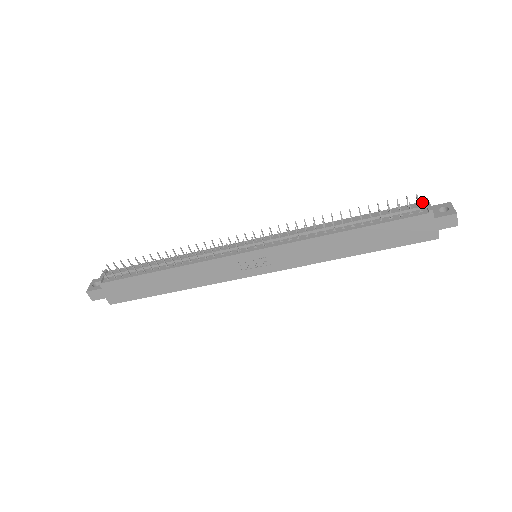
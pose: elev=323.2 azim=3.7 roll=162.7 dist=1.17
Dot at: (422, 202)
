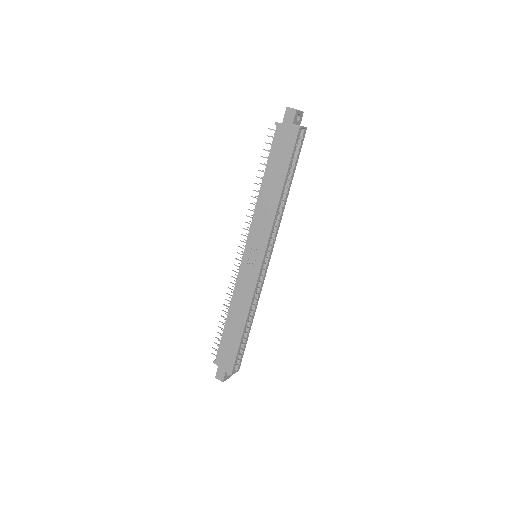
Dot at: occluded
